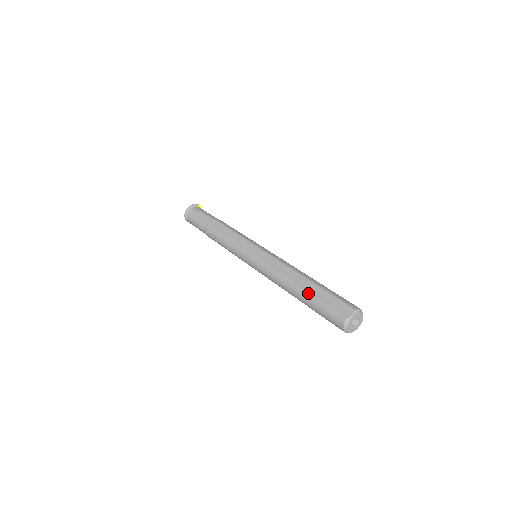
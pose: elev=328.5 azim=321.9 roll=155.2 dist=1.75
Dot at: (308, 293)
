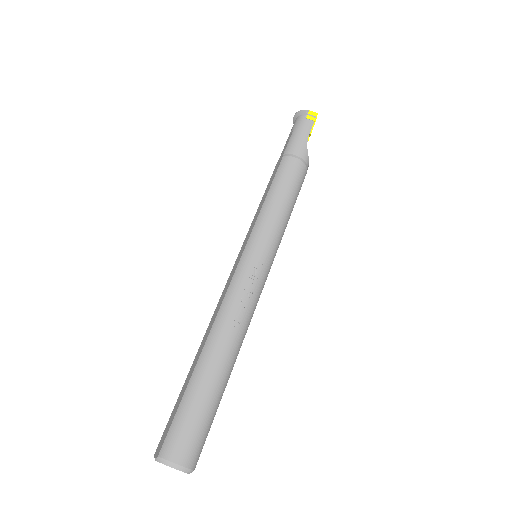
Dot at: (187, 375)
